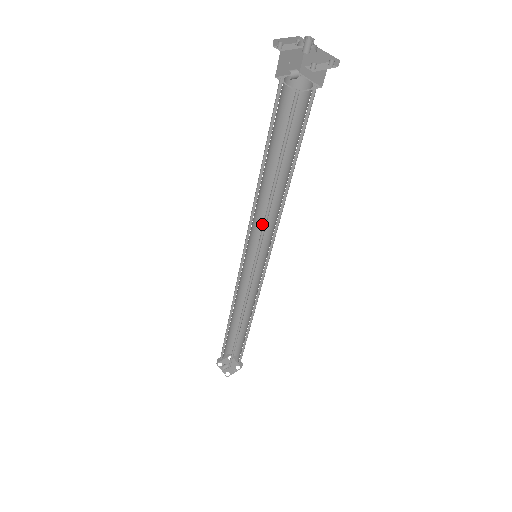
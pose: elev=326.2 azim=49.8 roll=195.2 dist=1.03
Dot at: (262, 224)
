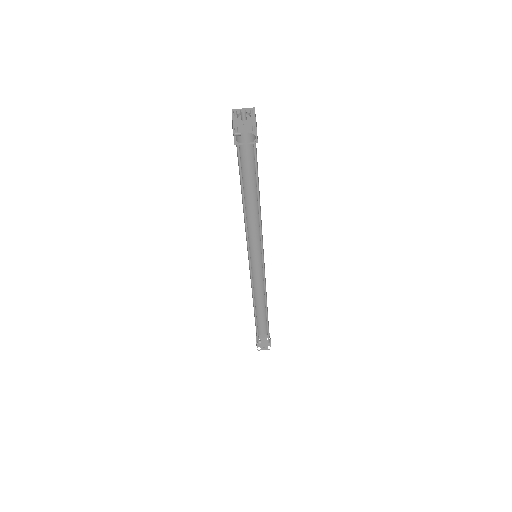
Dot at: (259, 233)
